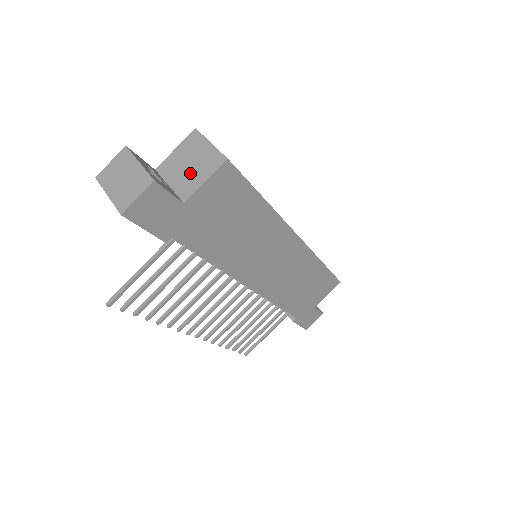
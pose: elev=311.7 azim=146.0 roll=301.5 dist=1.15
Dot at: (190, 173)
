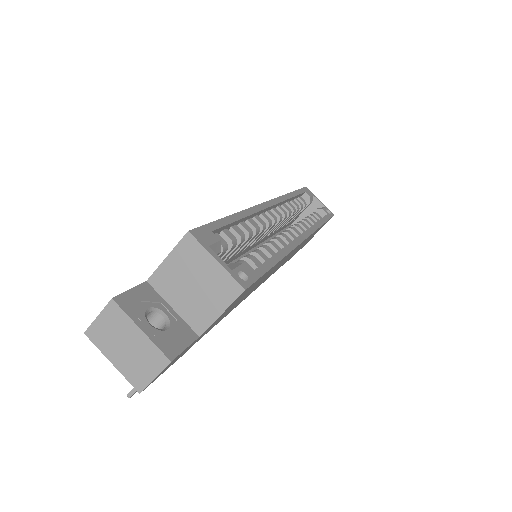
Dot at: (198, 298)
